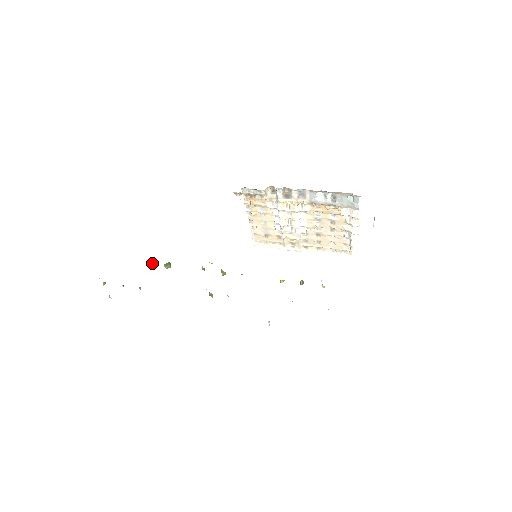
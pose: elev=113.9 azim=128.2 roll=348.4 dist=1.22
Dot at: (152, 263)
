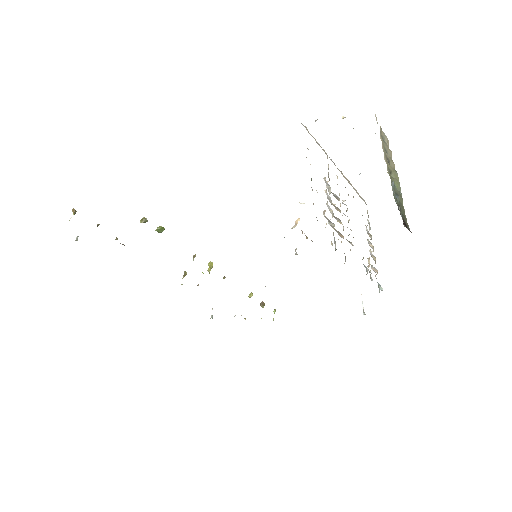
Dot at: (143, 222)
